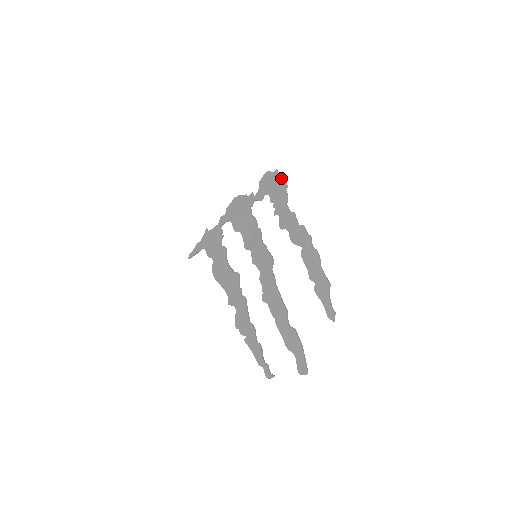
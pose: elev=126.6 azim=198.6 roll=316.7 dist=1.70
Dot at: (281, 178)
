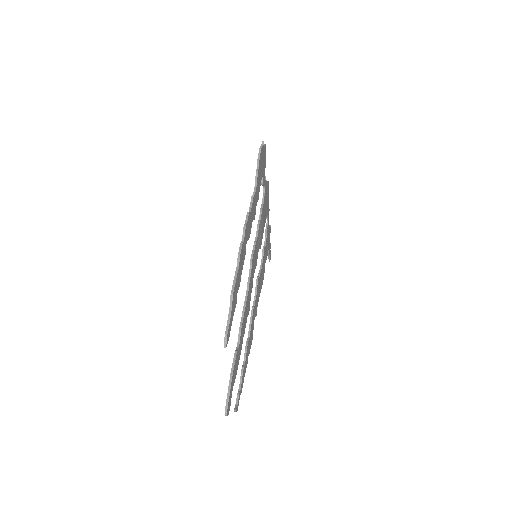
Dot at: occluded
